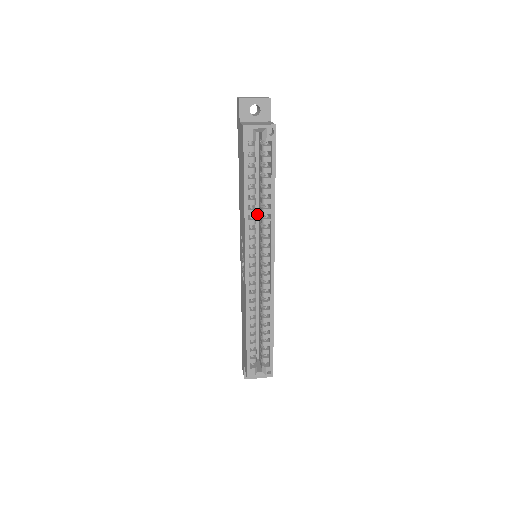
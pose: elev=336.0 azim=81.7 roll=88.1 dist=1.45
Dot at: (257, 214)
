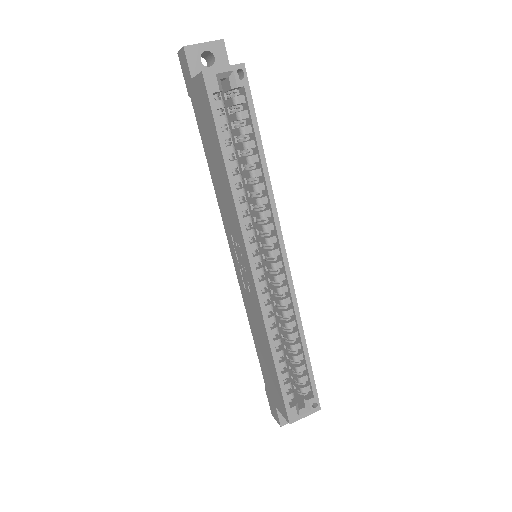
Dot at: occluded
